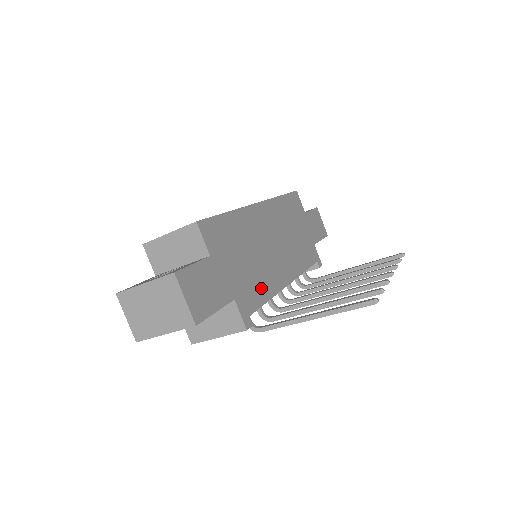
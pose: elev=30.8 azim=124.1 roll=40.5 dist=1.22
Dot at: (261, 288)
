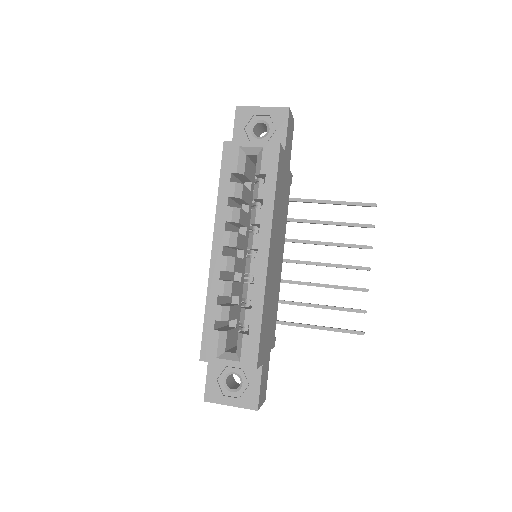
Dot at: (276, 308)
